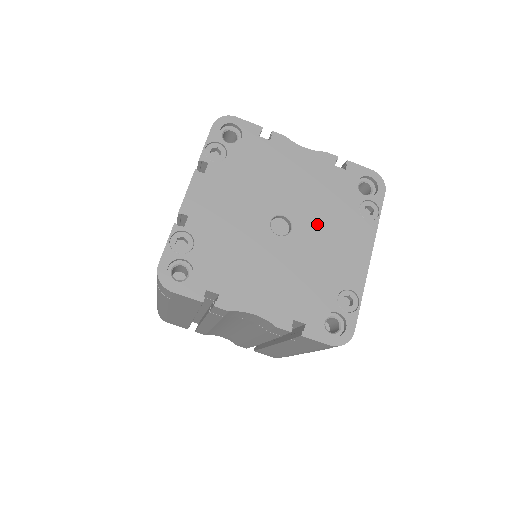
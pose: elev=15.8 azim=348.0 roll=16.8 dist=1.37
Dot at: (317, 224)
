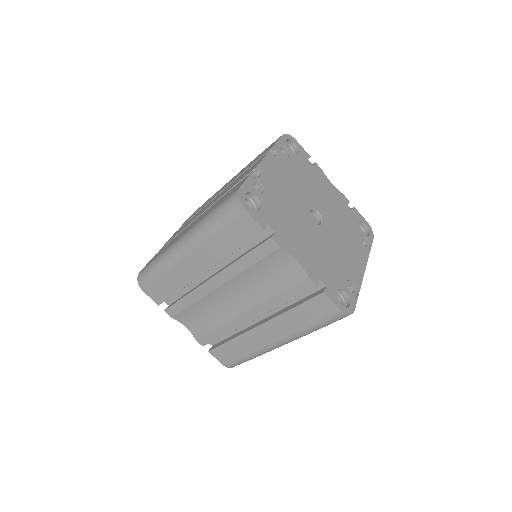
Dot at: (336, 230)
